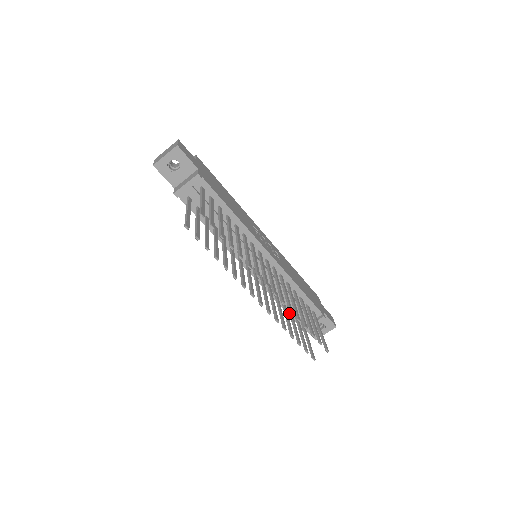
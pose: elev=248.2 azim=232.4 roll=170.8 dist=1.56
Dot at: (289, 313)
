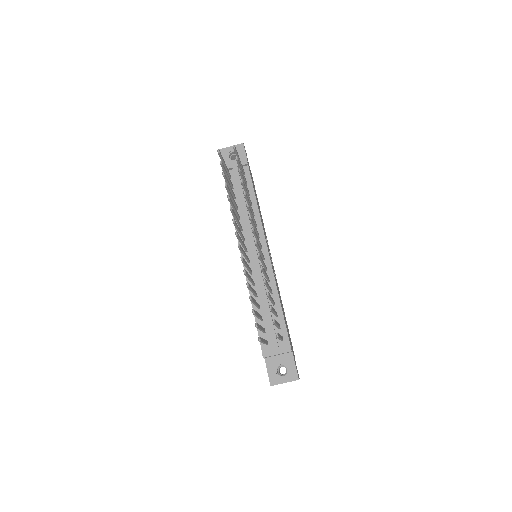
Dot at: occluded
